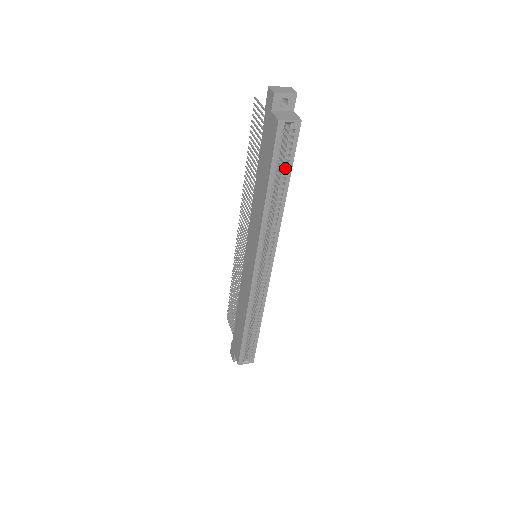
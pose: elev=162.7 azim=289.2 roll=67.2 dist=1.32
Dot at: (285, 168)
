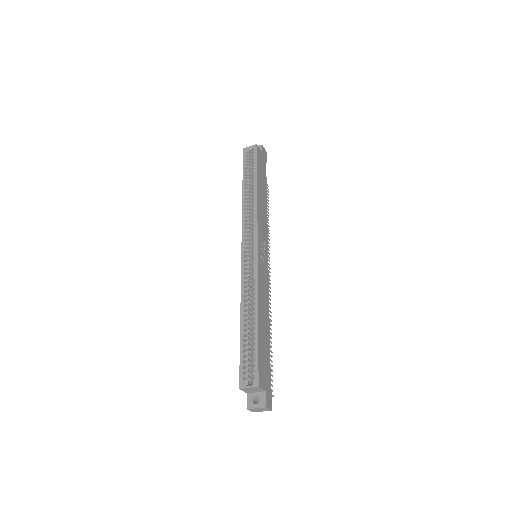
Dot at: (253, 171)
